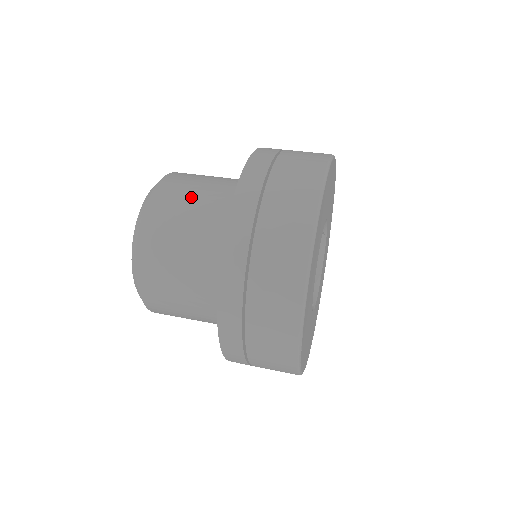
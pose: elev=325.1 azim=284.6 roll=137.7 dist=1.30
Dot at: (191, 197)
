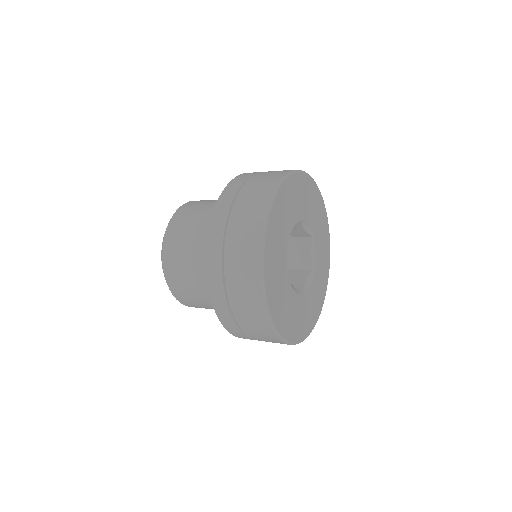
Dot at: occluded
